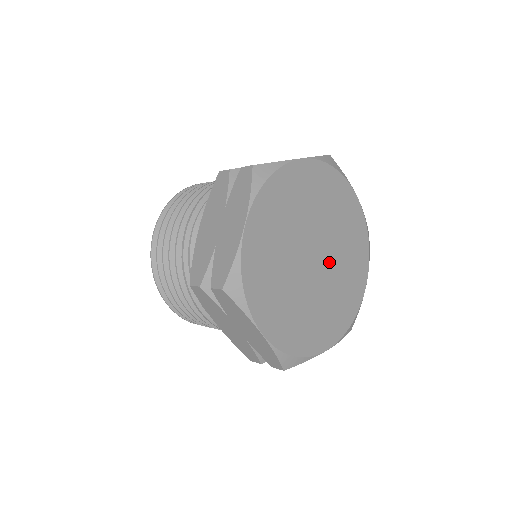
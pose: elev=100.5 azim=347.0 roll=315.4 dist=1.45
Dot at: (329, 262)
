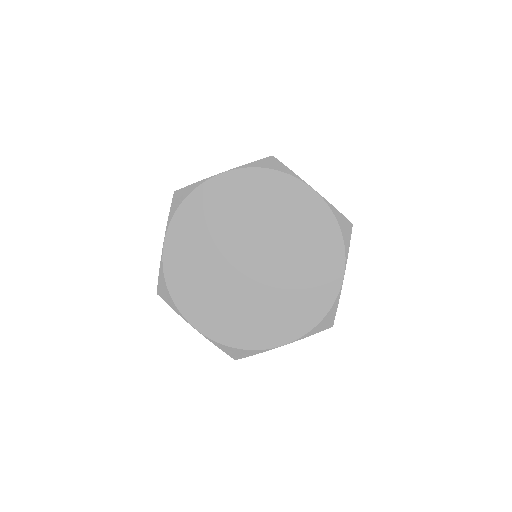
Dot at: (263, 279)
